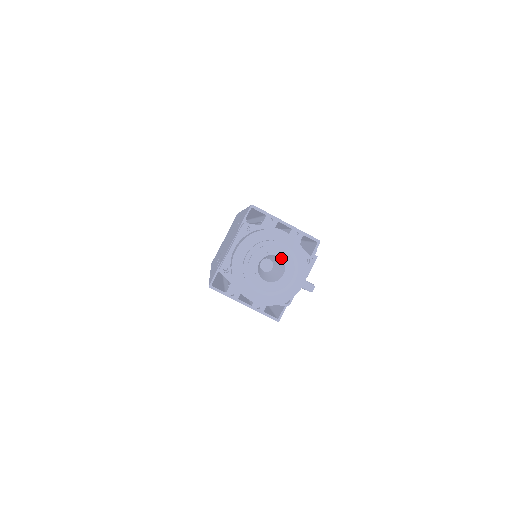
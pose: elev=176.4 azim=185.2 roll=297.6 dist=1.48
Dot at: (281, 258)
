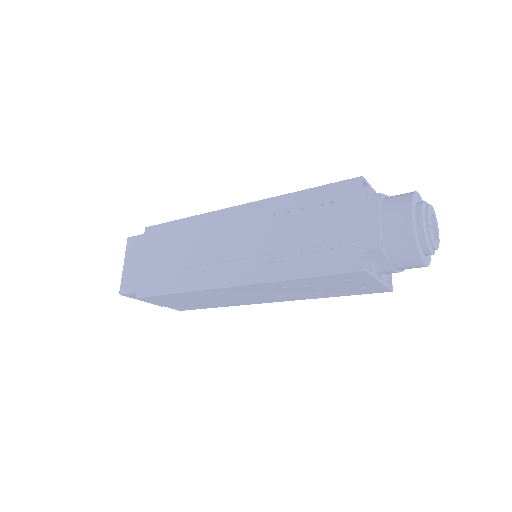
Dot at: (434, 216)
